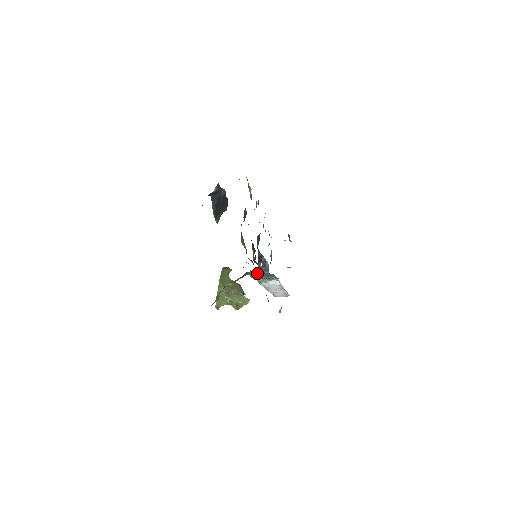
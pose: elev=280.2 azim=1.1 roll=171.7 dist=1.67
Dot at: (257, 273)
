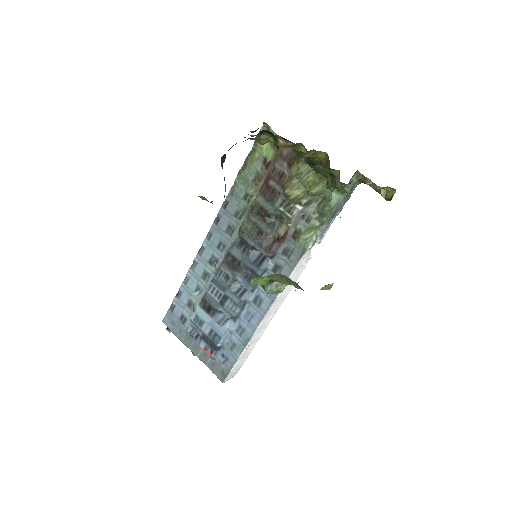
Dot at: (352, 182)
